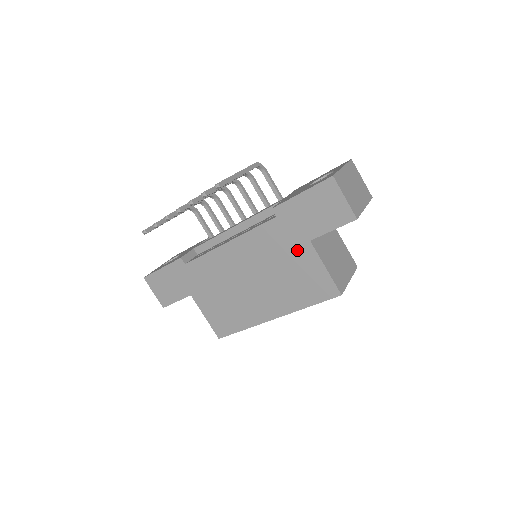
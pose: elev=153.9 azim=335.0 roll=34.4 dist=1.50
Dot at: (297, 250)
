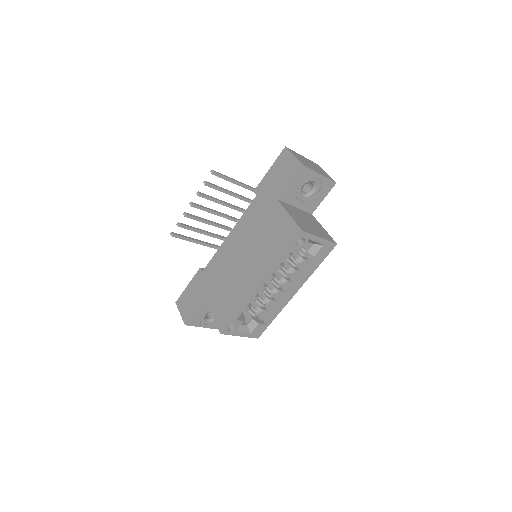
Dot at: (270, 212)
